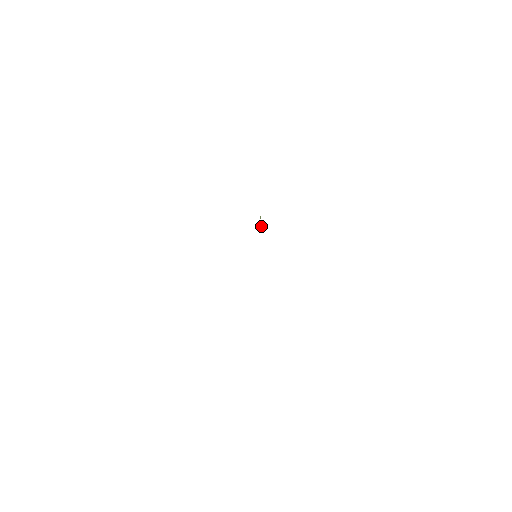
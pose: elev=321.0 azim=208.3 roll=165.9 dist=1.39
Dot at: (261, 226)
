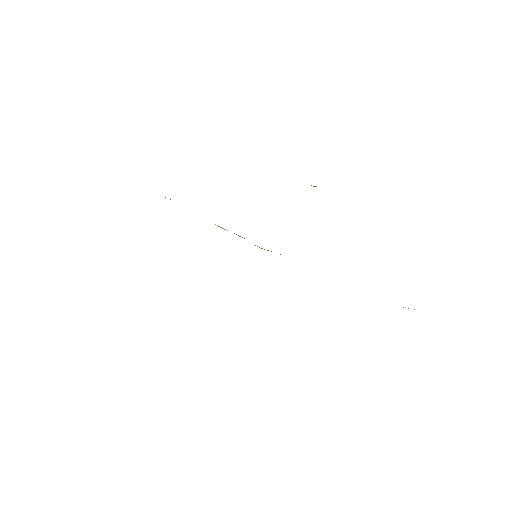
Dot at: occluded
